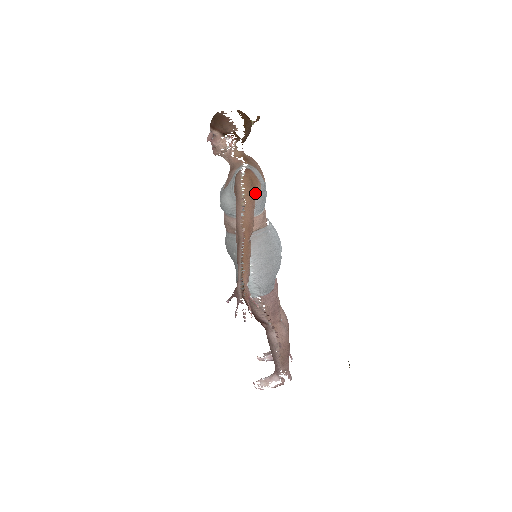
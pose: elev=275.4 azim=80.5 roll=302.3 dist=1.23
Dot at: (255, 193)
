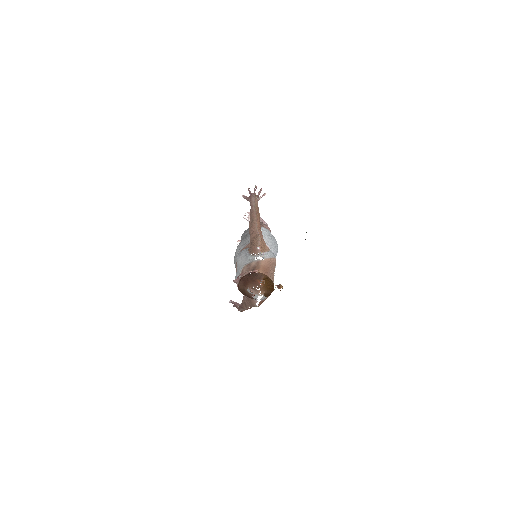
Dot at: occluded
